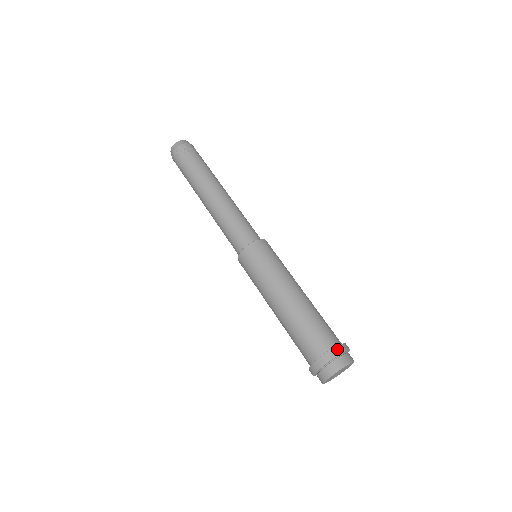
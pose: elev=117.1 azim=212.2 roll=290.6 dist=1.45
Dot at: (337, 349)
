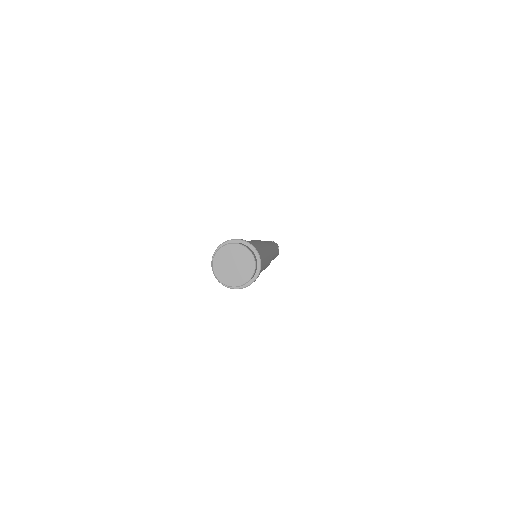
Dot at: (257, 250)
